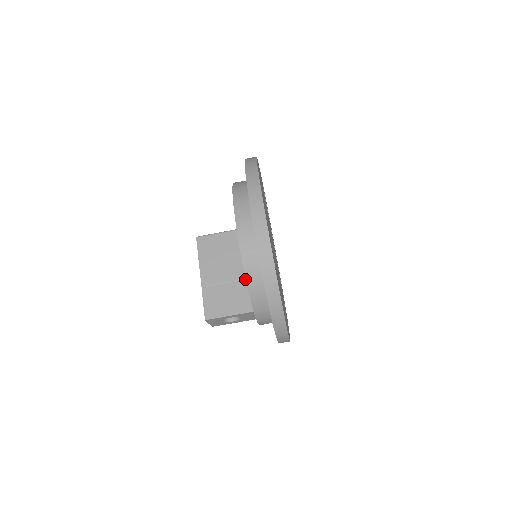
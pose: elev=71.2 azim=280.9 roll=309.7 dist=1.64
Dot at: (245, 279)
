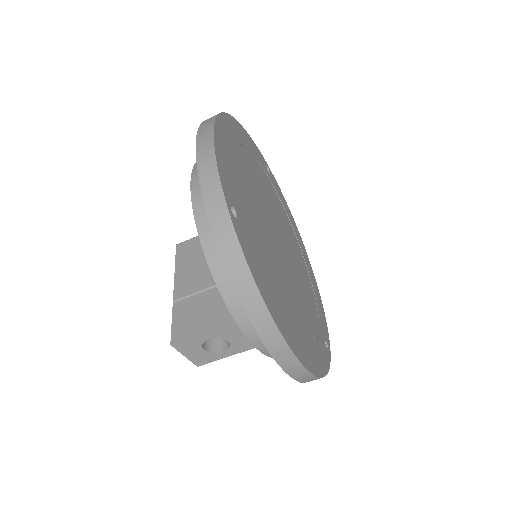
Dot at: occluded
